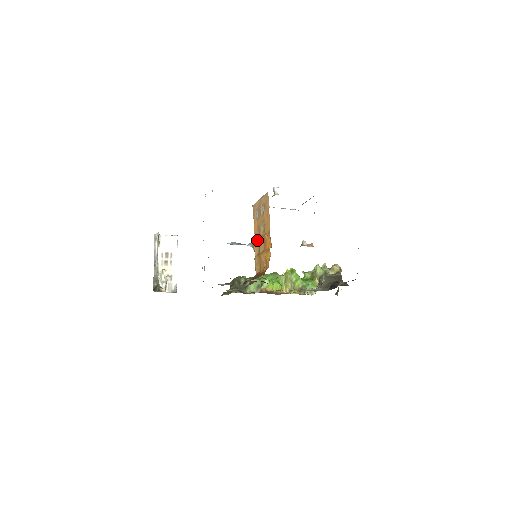
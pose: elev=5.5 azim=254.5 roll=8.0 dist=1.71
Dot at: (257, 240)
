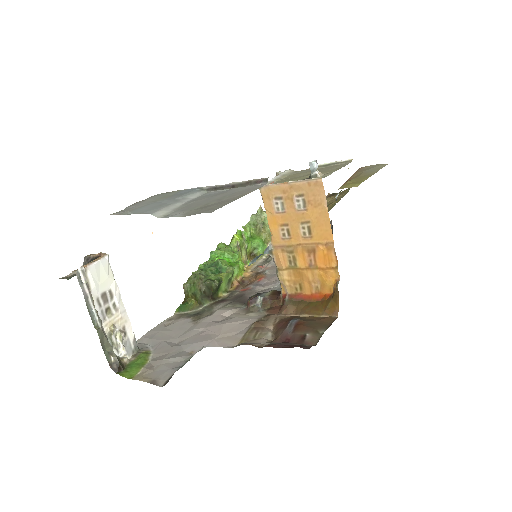
Dot at: (286, 246)
